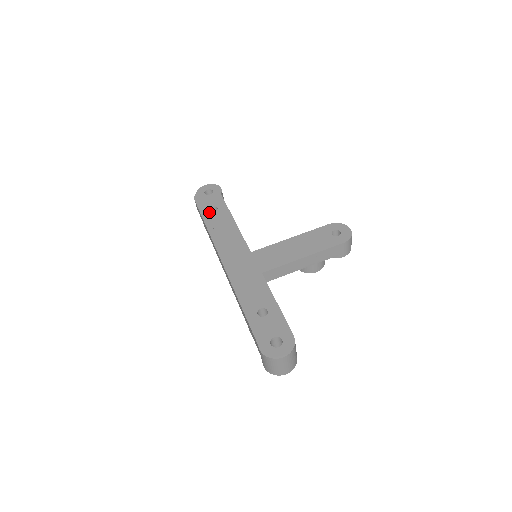
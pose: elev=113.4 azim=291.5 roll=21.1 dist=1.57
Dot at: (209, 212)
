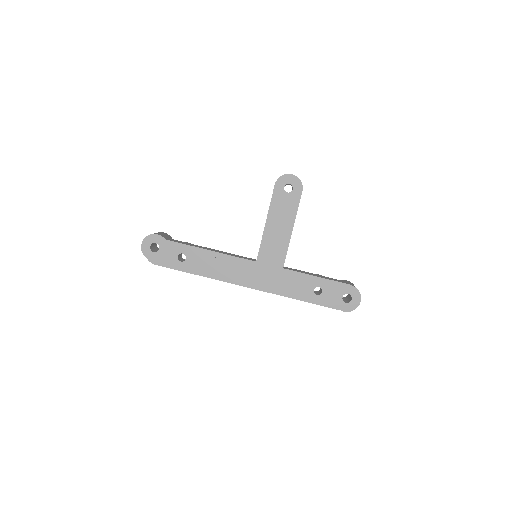
Dot at: (183, 263)
